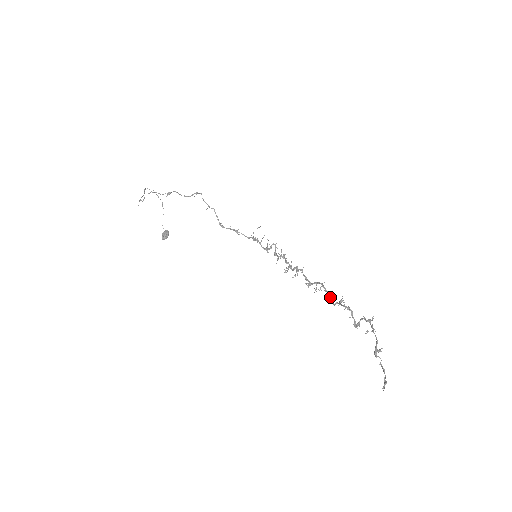
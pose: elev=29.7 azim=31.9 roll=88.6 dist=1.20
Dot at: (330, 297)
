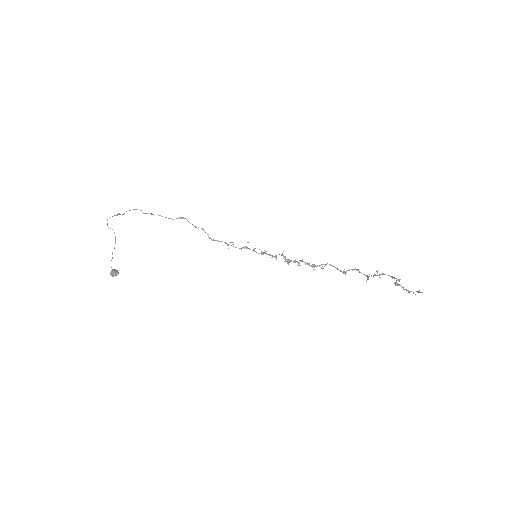
Dot at: (337, 268)
